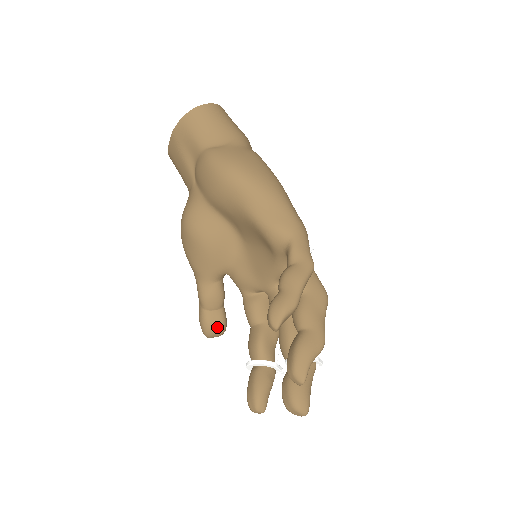
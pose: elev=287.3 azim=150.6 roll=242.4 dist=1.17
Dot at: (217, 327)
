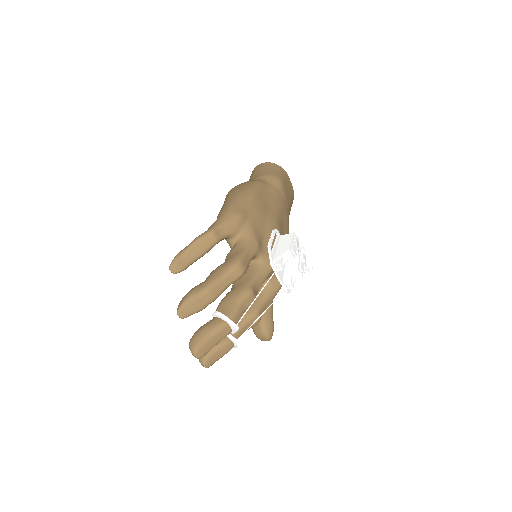
Dot at: (257, 326)
